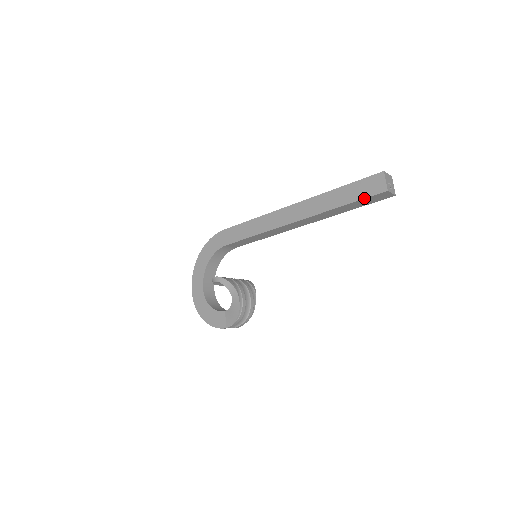
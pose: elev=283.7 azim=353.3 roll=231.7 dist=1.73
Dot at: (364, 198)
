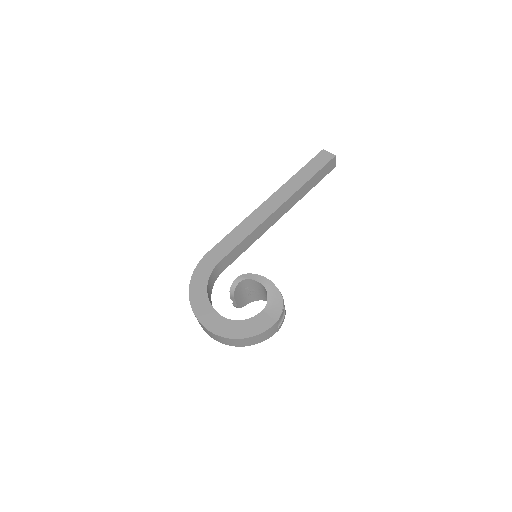
Dot at: (323, 166)
